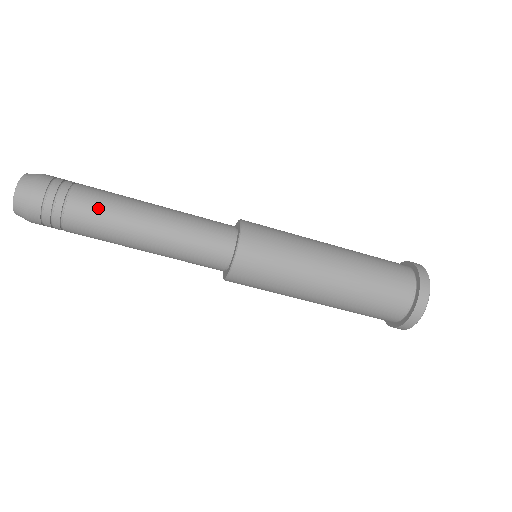
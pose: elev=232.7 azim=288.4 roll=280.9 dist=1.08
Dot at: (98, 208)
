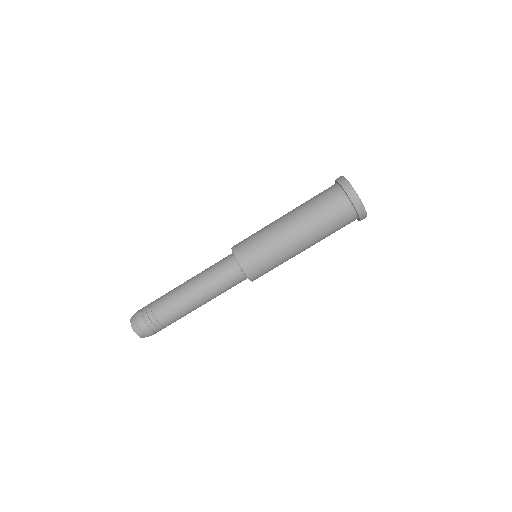
Dot at: (171, 309)
